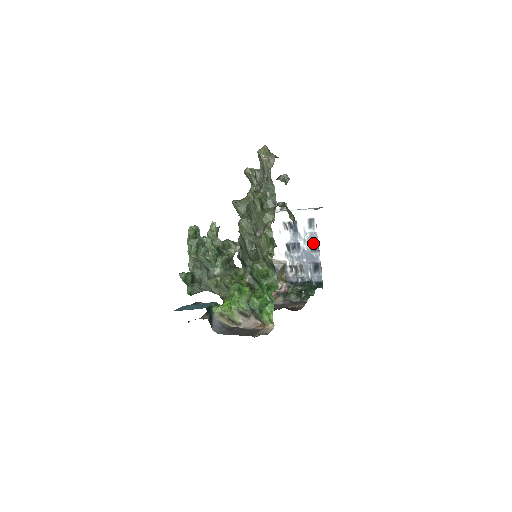
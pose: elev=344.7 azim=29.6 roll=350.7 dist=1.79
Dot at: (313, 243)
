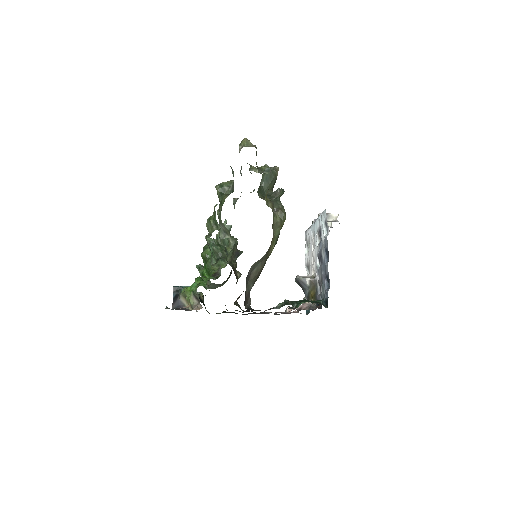
Dot at: (326, 251)
